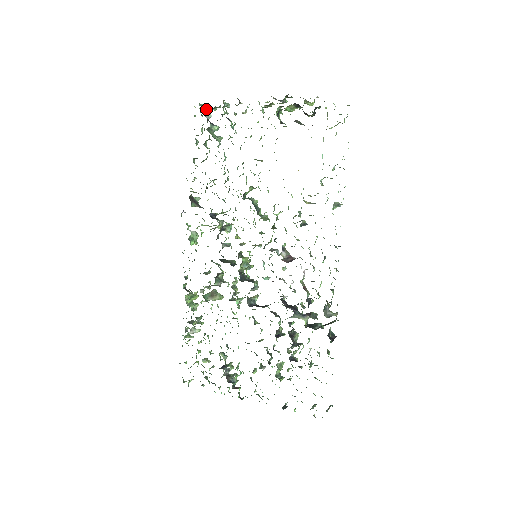
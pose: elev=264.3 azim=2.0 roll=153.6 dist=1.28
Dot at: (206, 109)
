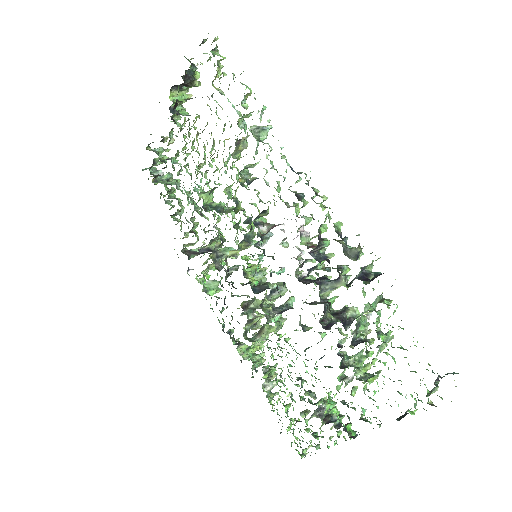
Dot at: (155, 169)
